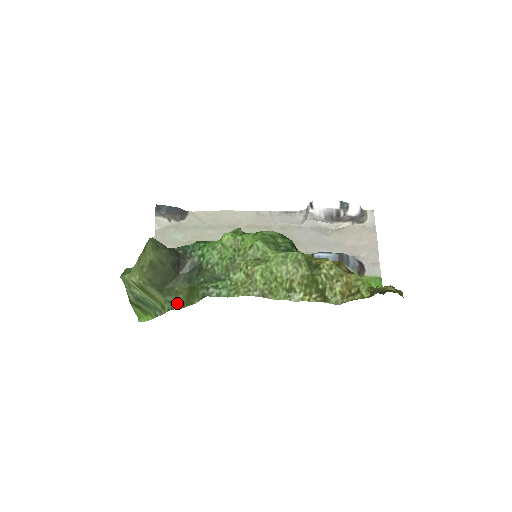
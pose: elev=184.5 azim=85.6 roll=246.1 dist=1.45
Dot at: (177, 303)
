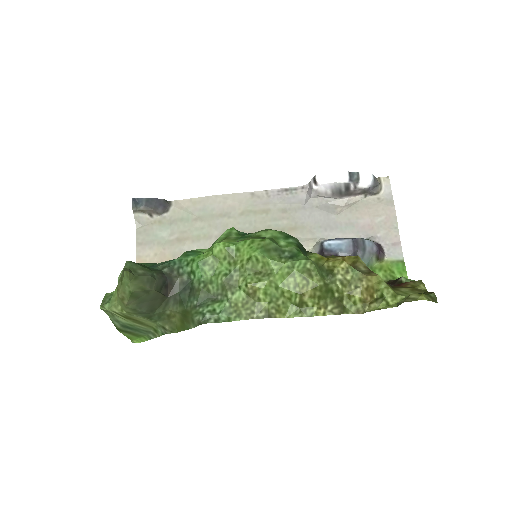
Dot at: (171, 327)
